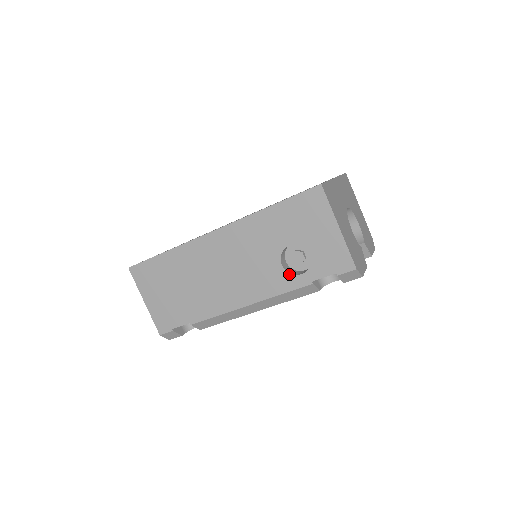
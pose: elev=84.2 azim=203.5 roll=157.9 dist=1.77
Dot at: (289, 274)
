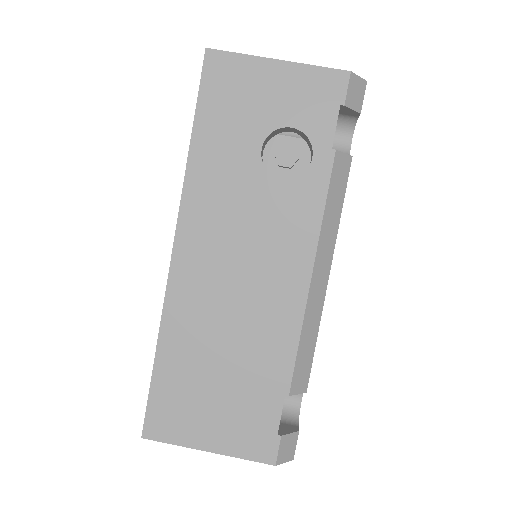
Dot at: (301, 177)
